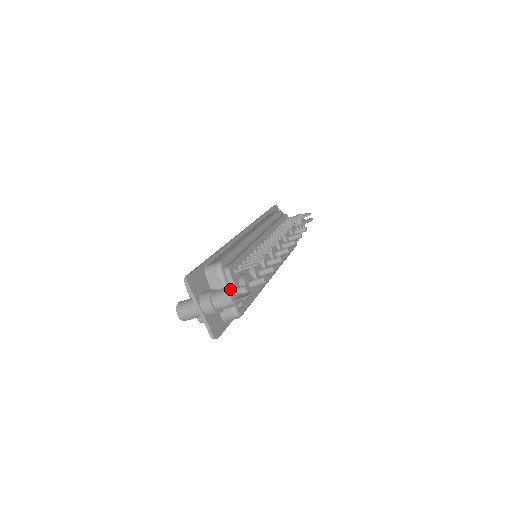
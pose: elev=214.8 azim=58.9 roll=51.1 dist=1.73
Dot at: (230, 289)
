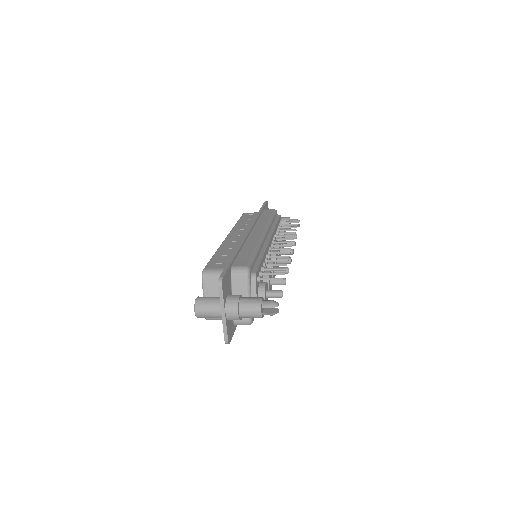
Dot at: (261, 301)
